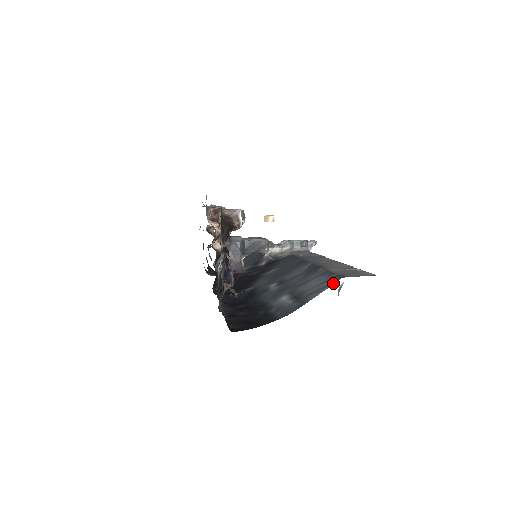
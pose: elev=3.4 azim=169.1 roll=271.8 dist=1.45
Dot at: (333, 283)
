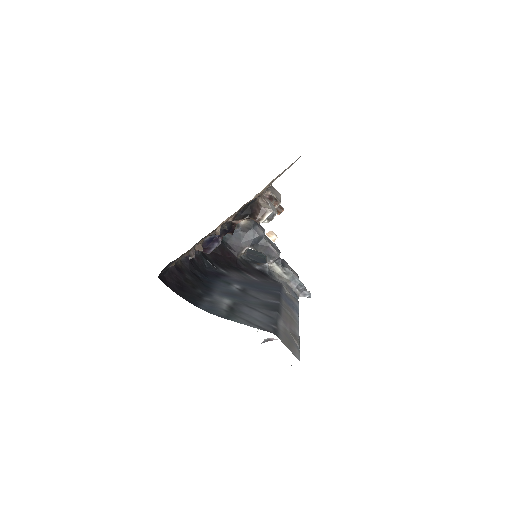
Dot at: (264, 329)
